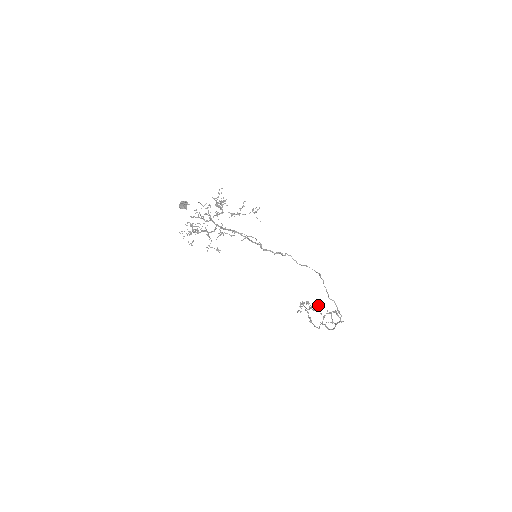
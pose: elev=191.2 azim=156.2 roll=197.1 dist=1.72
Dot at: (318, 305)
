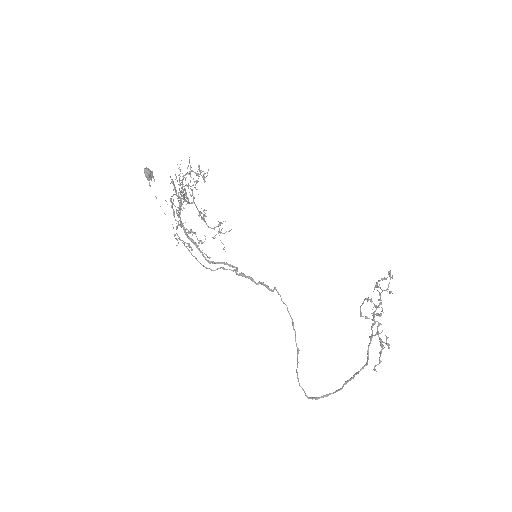
Dot at: (381, 311)
